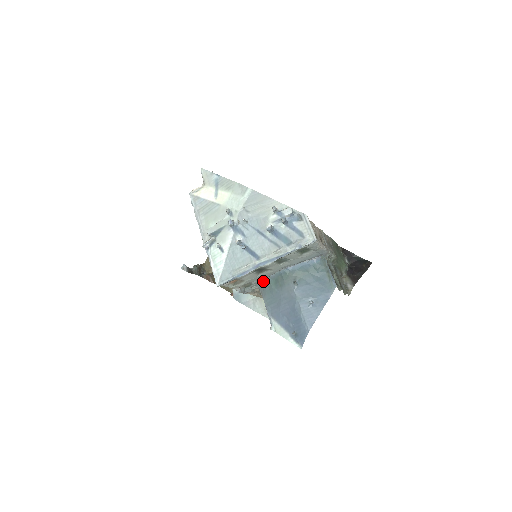
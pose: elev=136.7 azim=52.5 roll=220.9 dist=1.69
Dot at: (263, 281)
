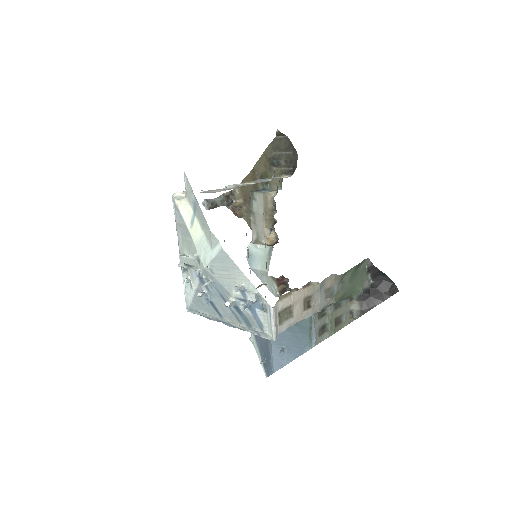
Dot at: occluded
